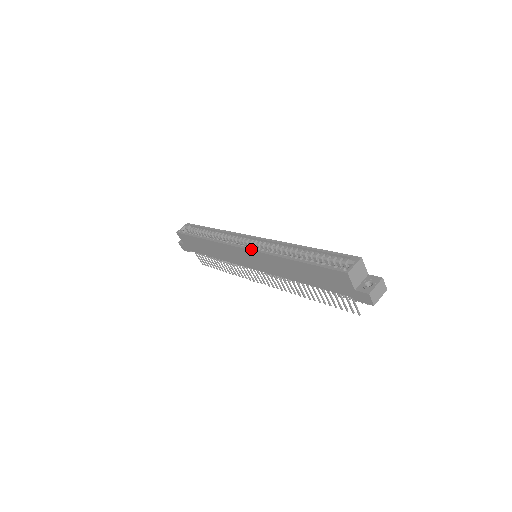
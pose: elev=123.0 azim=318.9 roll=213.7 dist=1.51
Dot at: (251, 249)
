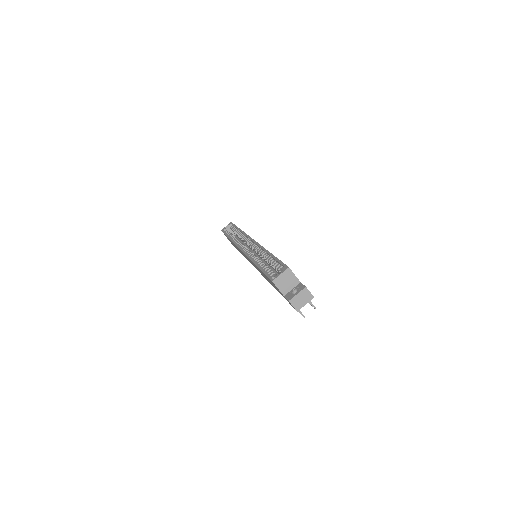
Dot at: (243, 251)
